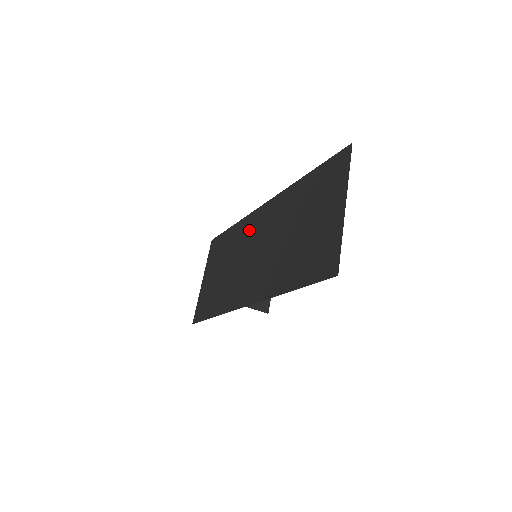
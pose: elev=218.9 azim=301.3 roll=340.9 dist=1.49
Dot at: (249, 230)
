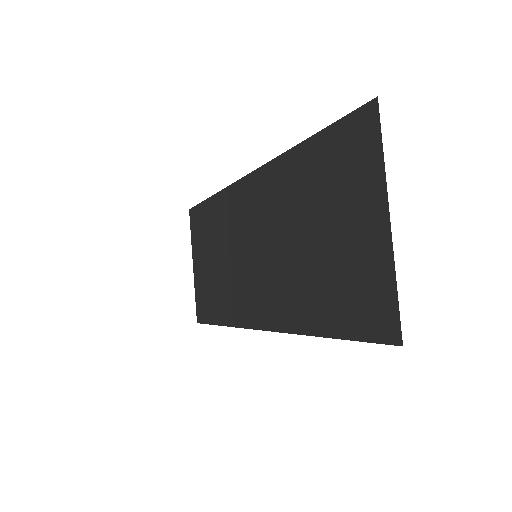
Dot at: (236, 212)
